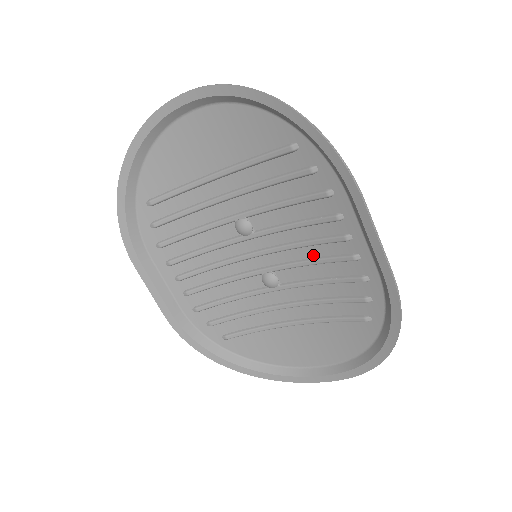
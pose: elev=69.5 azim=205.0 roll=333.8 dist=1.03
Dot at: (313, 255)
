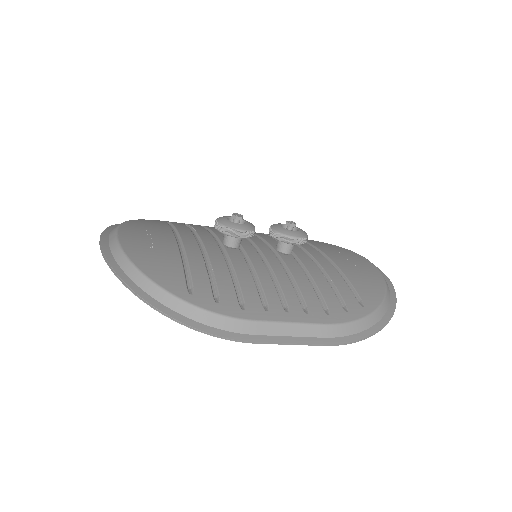
Dot at: (285, 279)
